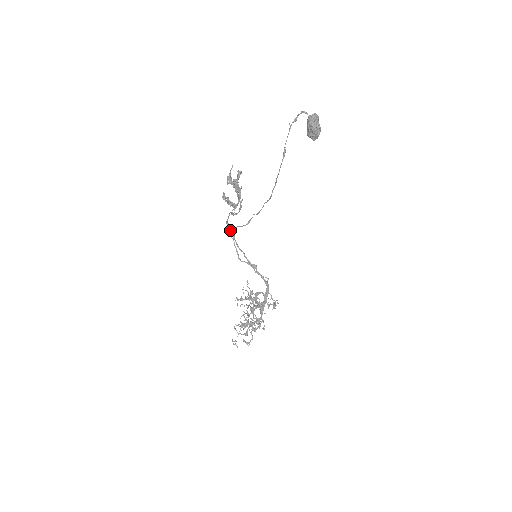
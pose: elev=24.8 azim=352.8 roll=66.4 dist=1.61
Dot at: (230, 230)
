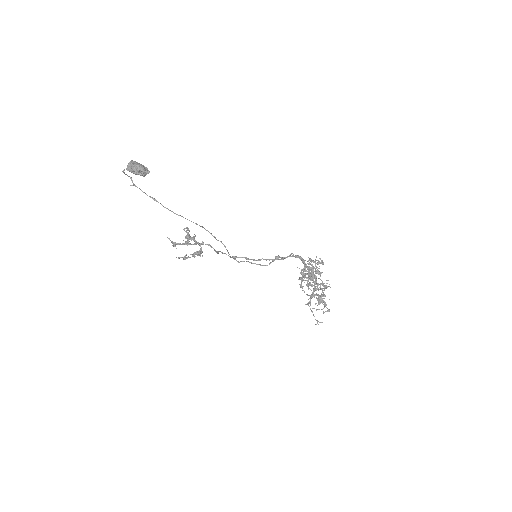
Dot at: occluded
